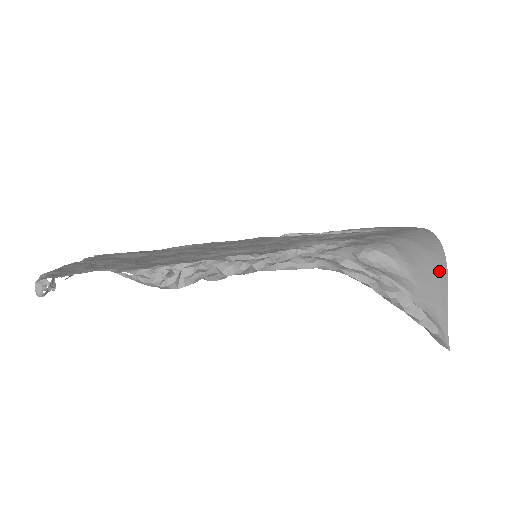
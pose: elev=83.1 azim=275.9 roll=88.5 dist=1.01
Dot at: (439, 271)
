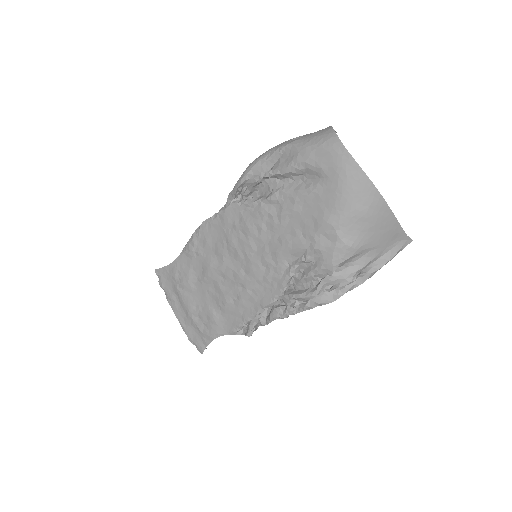
Dot at: (383, 217)
